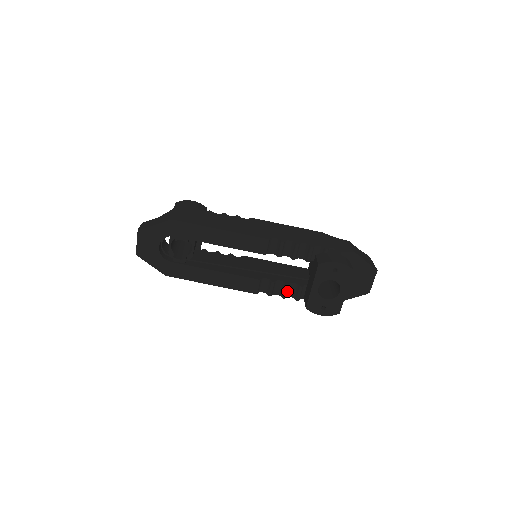
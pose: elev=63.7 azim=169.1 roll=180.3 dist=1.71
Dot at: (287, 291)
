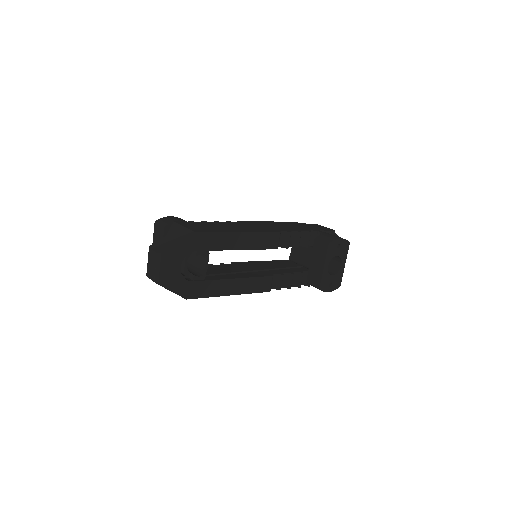
Dot at: (291, 281)
